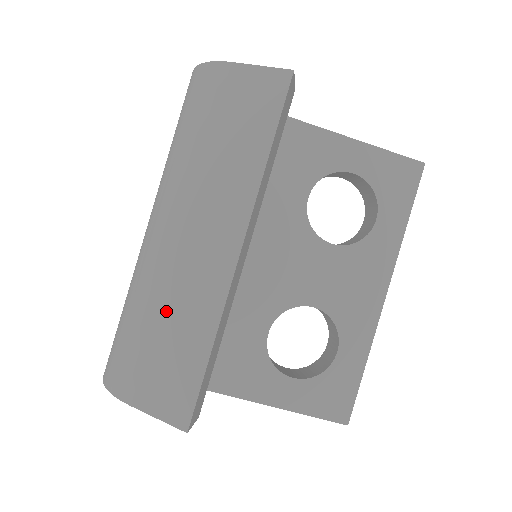
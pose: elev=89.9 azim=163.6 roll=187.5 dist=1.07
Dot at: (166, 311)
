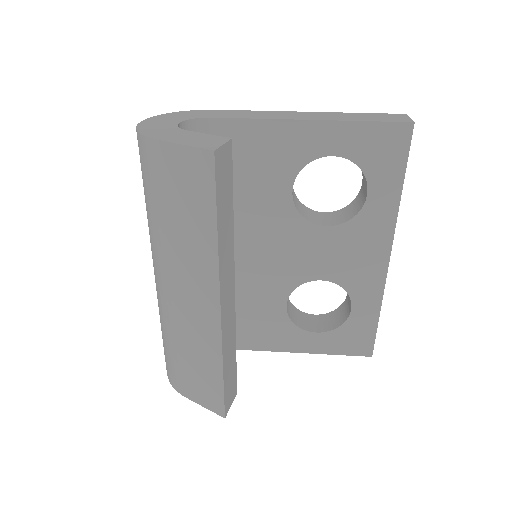
Dot at: (185, 343)
